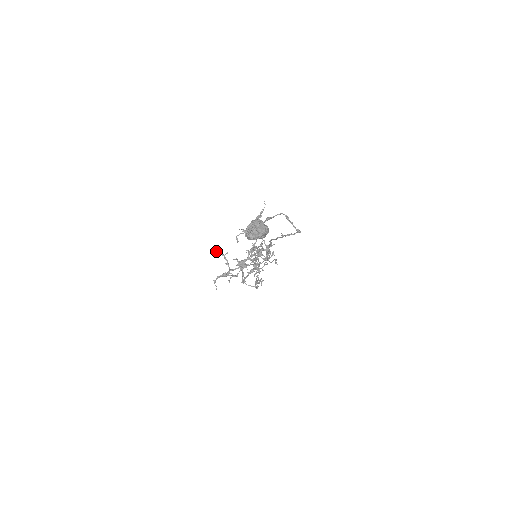
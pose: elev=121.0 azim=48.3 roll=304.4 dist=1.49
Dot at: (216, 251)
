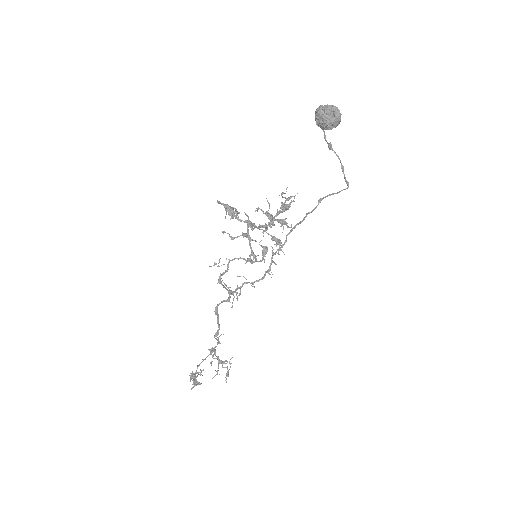
Dot at: occluded
